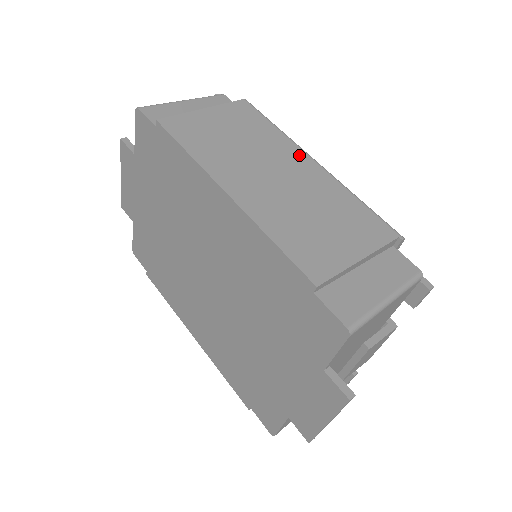
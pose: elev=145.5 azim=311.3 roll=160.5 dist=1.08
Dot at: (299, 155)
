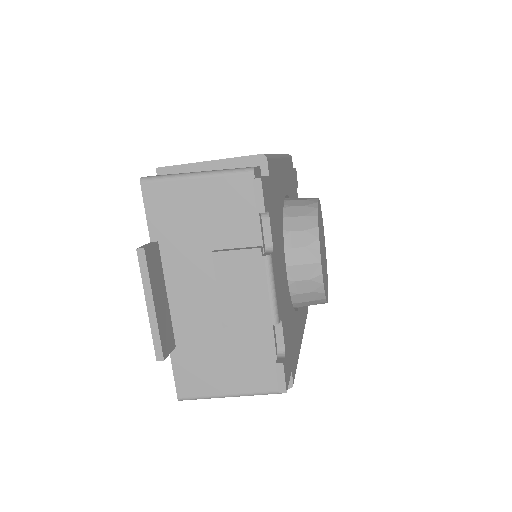
Dot at: occluded
